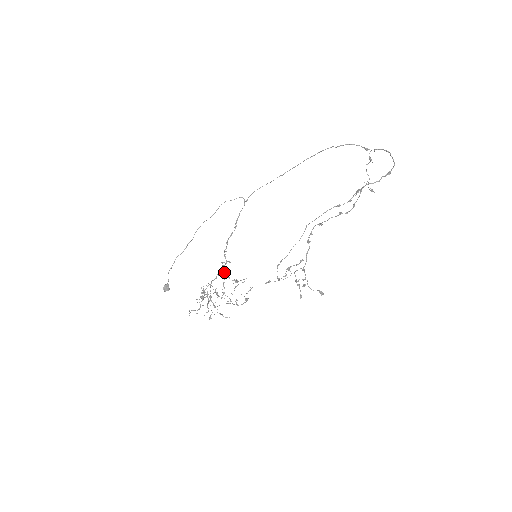
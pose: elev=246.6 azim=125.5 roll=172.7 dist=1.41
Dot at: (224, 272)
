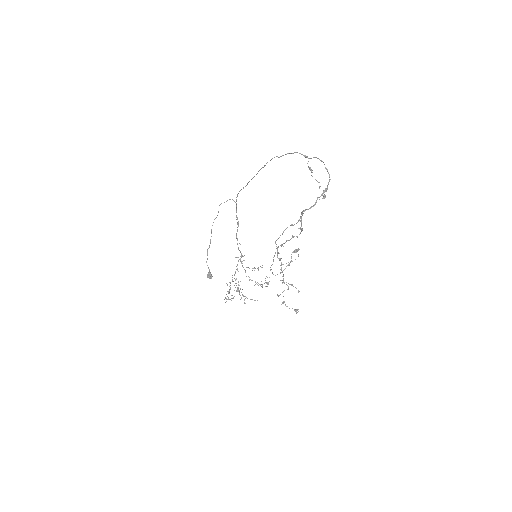
Dot at: occluded
